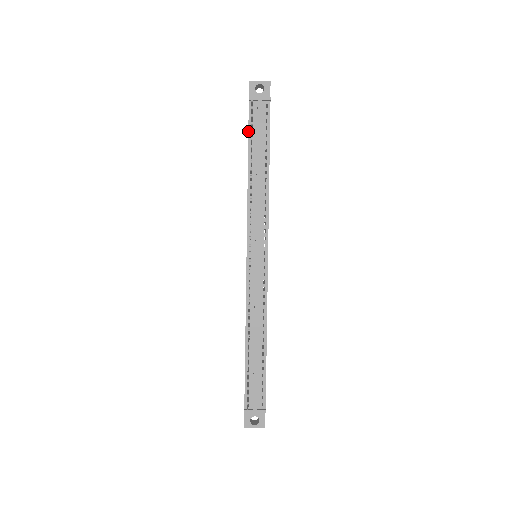
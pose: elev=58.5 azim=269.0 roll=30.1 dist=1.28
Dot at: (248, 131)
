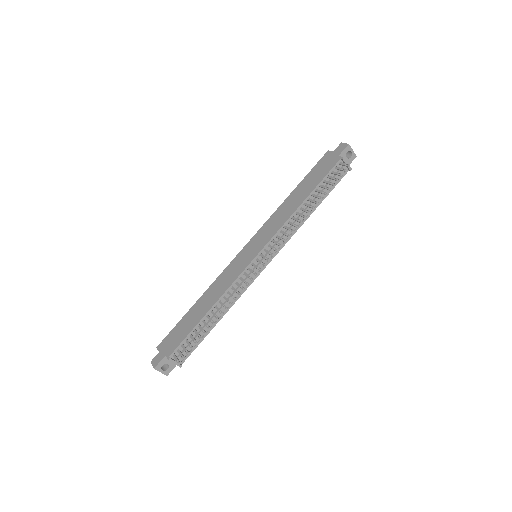
Dot at: (325, 177)
